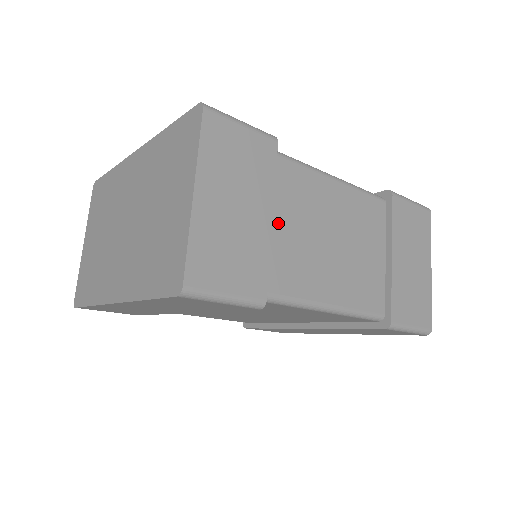
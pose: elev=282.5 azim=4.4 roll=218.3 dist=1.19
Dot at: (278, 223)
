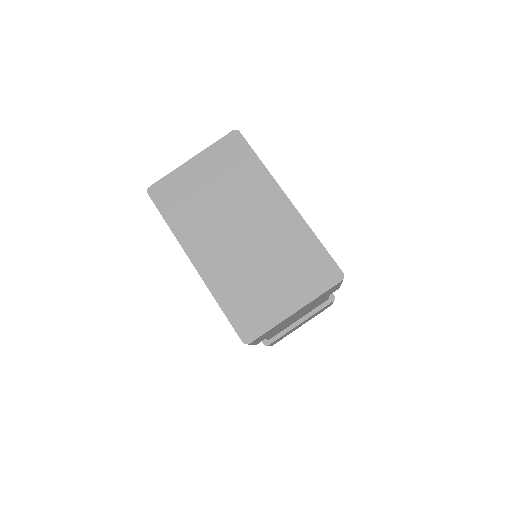
Dot at: occluded
